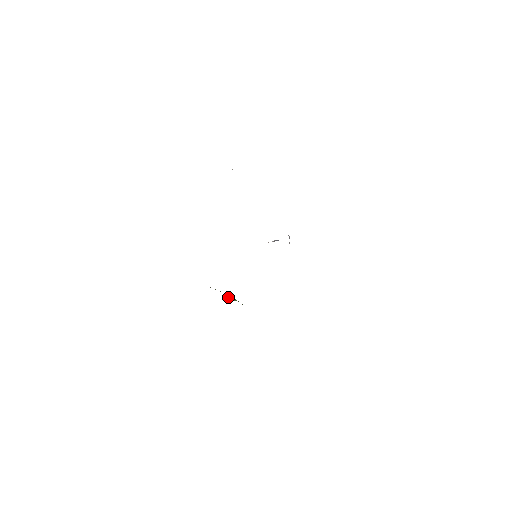
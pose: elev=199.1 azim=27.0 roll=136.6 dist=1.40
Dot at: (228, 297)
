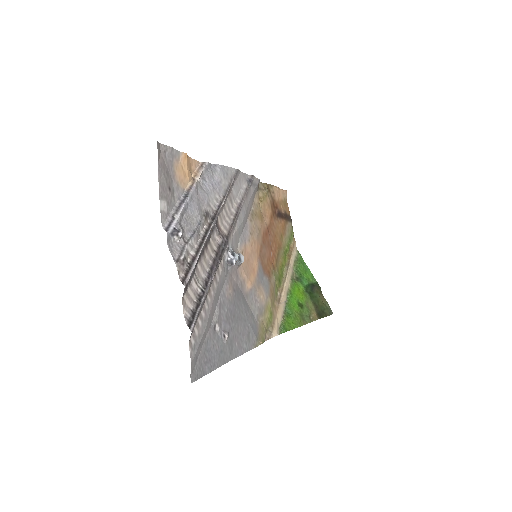
Dot at: (295, 274)
